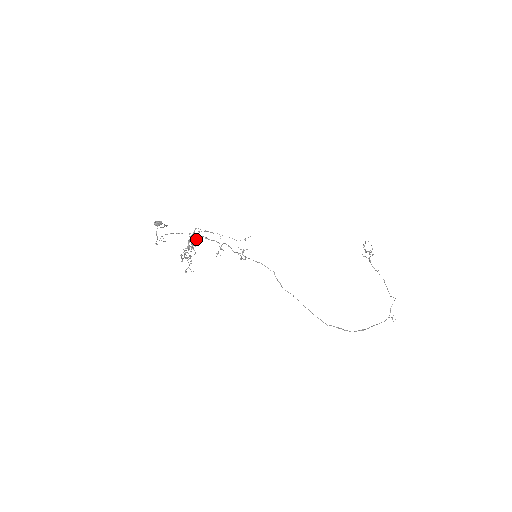
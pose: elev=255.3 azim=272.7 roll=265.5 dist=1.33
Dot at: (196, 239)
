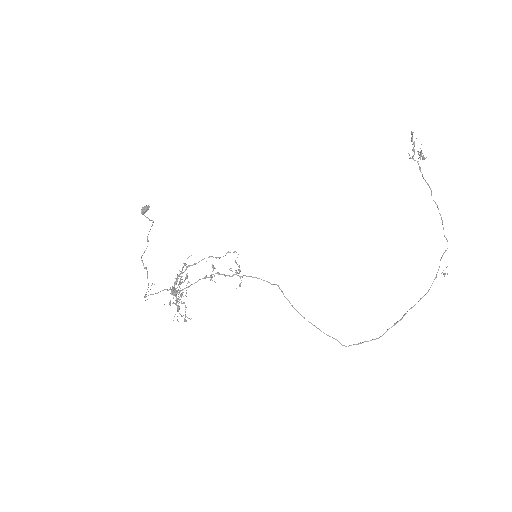
Dot at: (178, 292)
